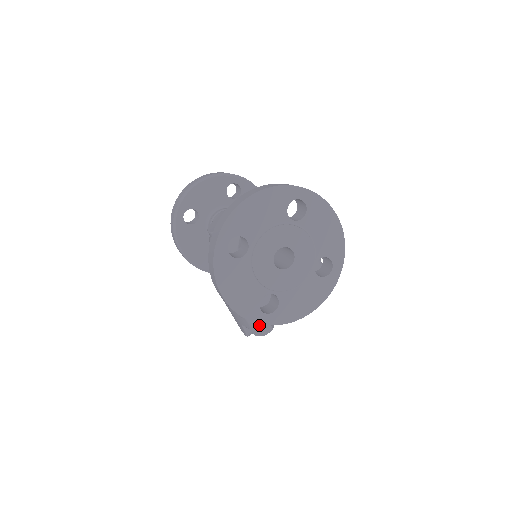
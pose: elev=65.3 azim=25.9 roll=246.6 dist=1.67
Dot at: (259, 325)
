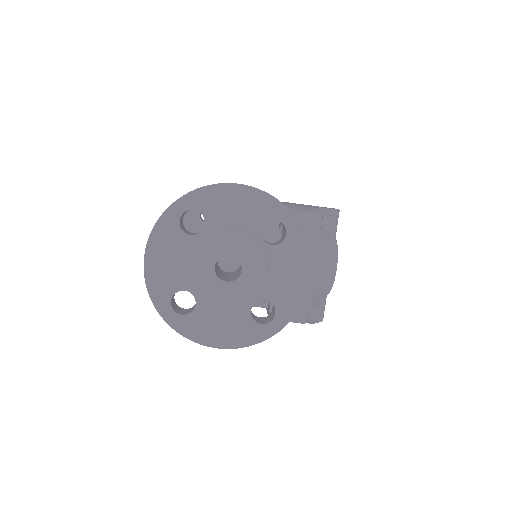
Dot at: (302, 317)
